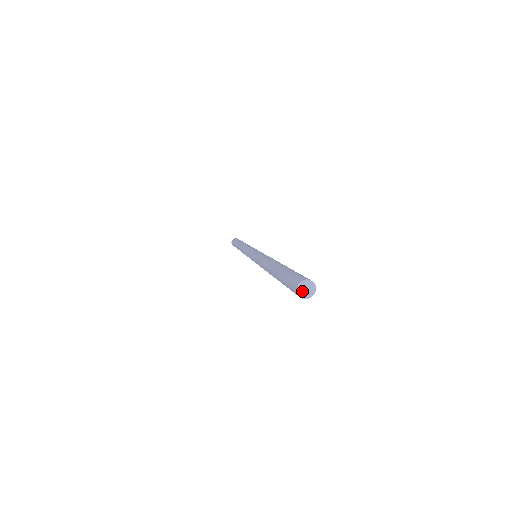
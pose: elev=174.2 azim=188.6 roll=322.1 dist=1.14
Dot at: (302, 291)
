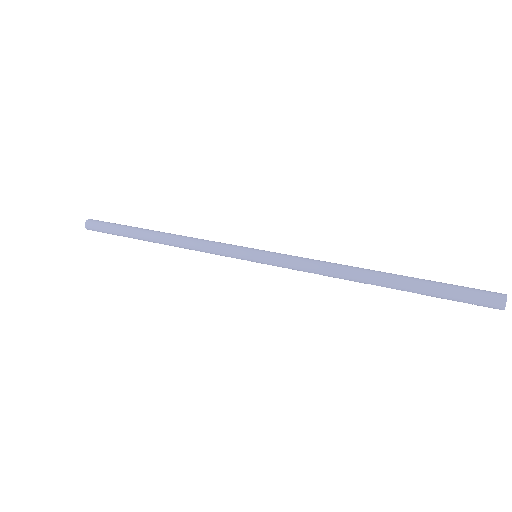
Dot at: (505, 304)
